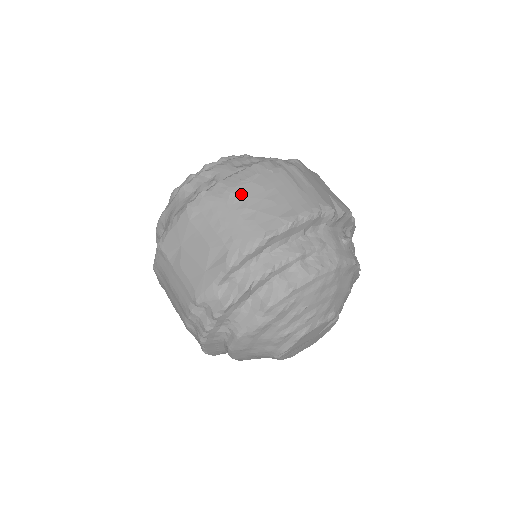
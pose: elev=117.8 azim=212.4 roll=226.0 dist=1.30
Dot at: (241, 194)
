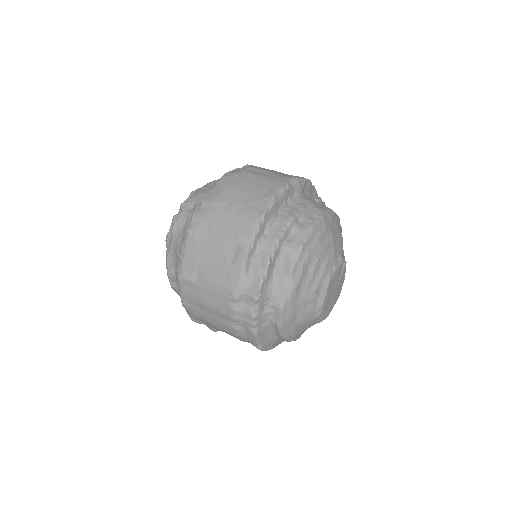
Dot at: (224, 200)
